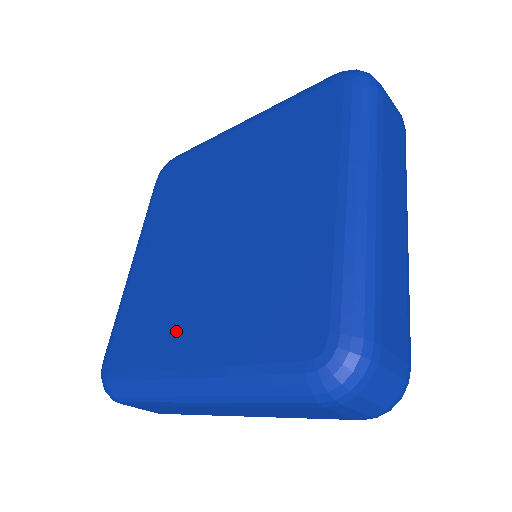
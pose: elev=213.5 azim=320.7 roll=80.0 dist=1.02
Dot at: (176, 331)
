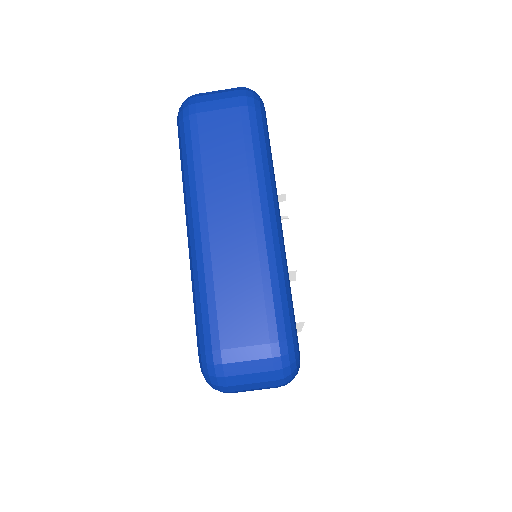
Dot at: occluded
